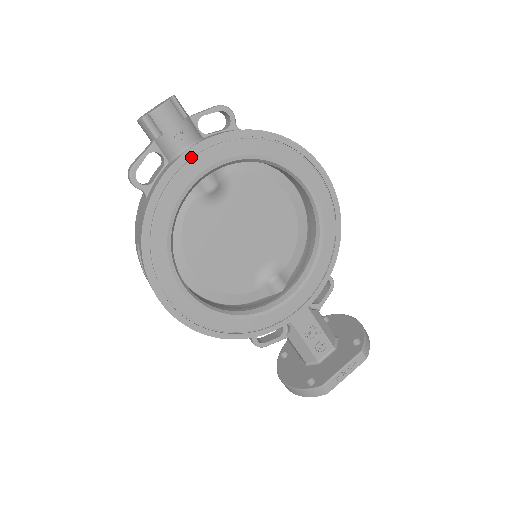
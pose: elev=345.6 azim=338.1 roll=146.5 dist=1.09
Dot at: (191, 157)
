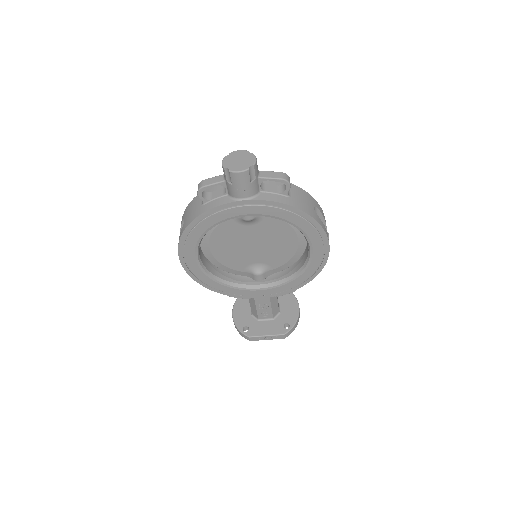
Dot at: (243, 204)
